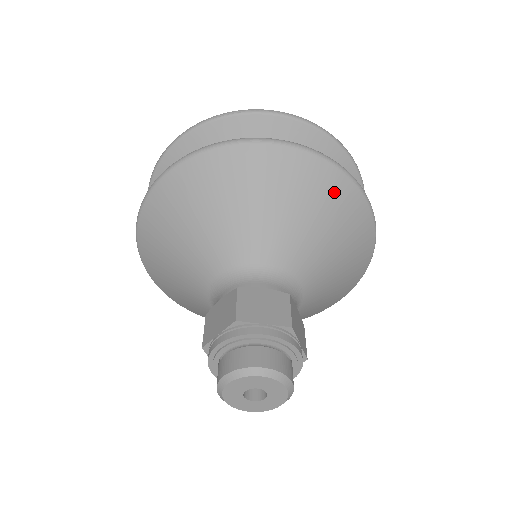
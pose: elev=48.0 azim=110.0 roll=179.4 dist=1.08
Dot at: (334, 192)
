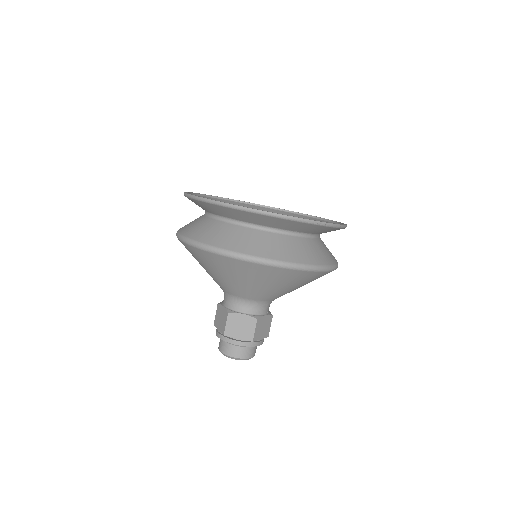
Dot at: occluded
